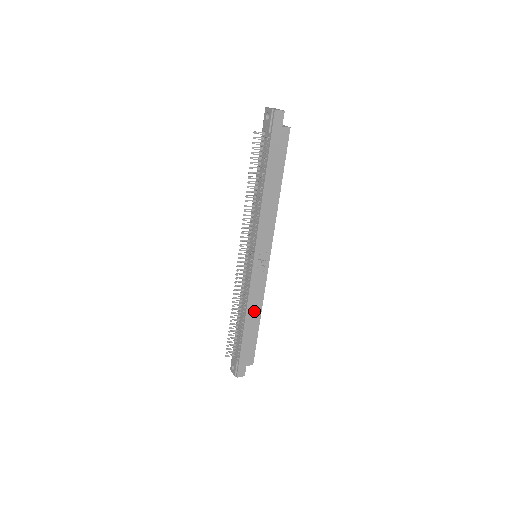
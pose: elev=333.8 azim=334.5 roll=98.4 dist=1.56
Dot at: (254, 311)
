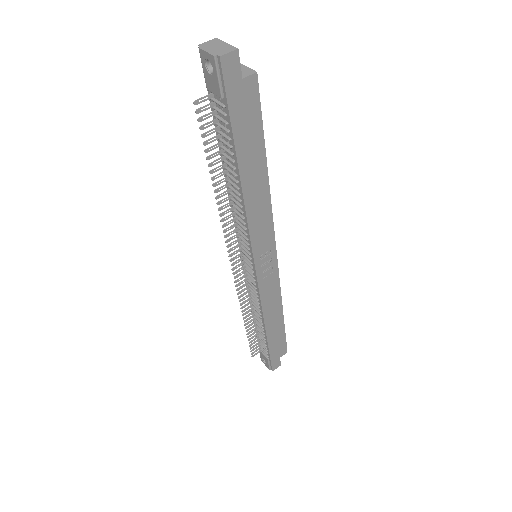
Dot at: (273, 312)
